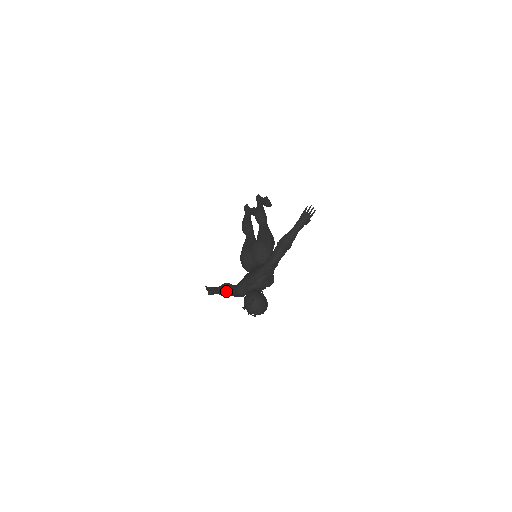
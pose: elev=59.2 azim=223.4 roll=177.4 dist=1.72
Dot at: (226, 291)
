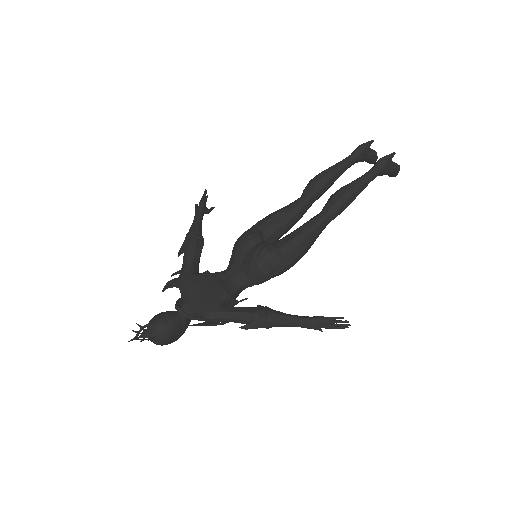
Dot at: (184, 254)
